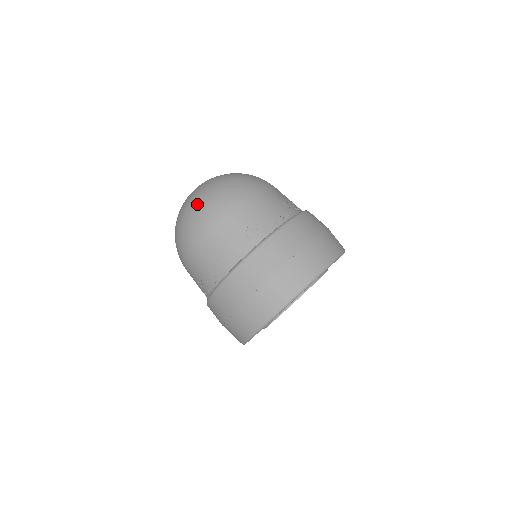
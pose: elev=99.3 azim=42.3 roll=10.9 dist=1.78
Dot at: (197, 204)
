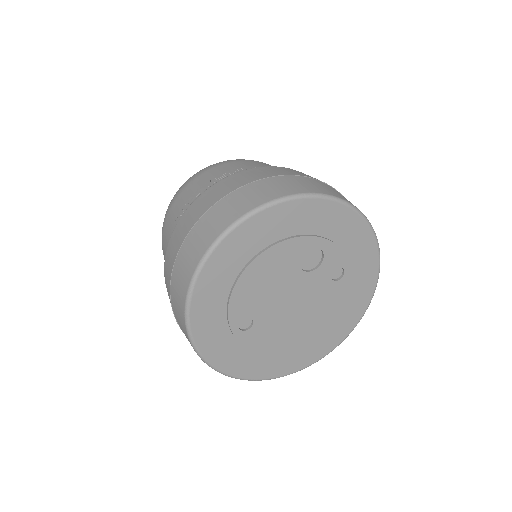
Dot at: occluded
